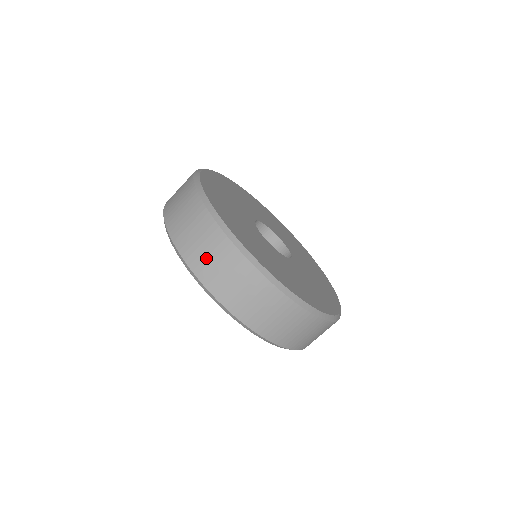
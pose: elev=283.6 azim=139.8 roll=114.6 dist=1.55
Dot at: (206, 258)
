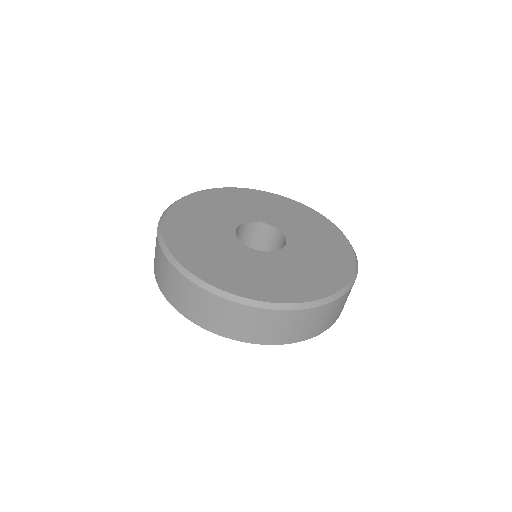
Dot at: occluded
